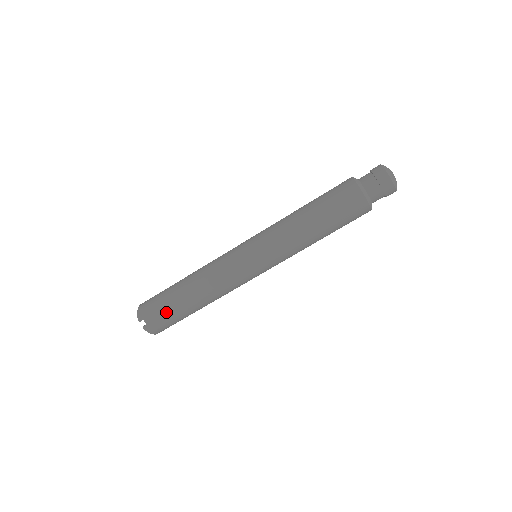
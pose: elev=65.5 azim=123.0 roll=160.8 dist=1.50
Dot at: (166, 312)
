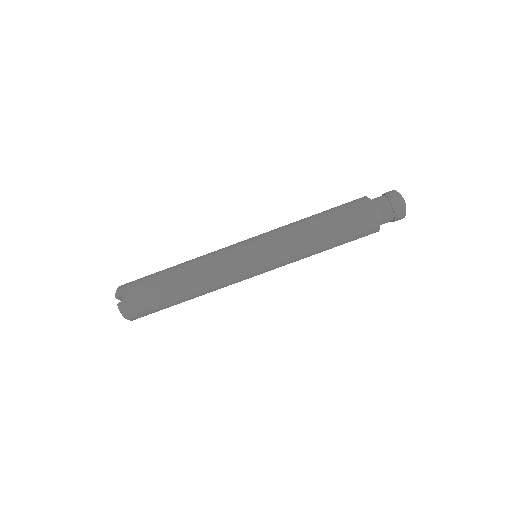
Dot at: (148, 291)
